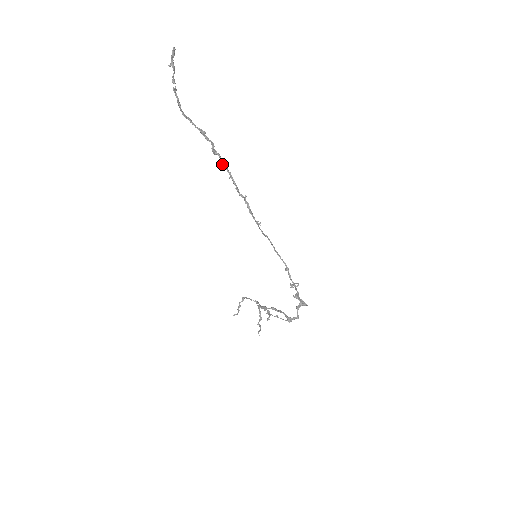
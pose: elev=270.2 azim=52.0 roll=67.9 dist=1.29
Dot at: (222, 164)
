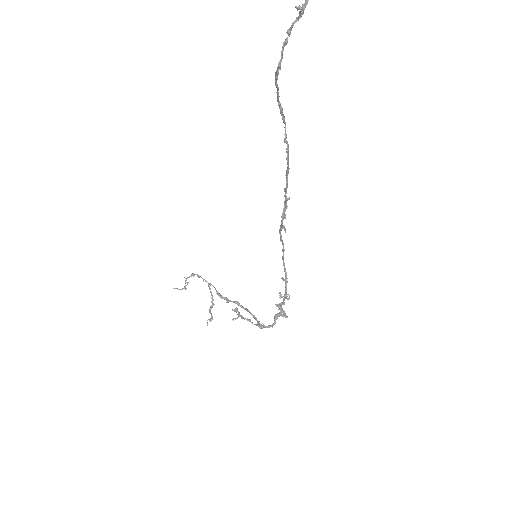
Dot at: (287, 157)
